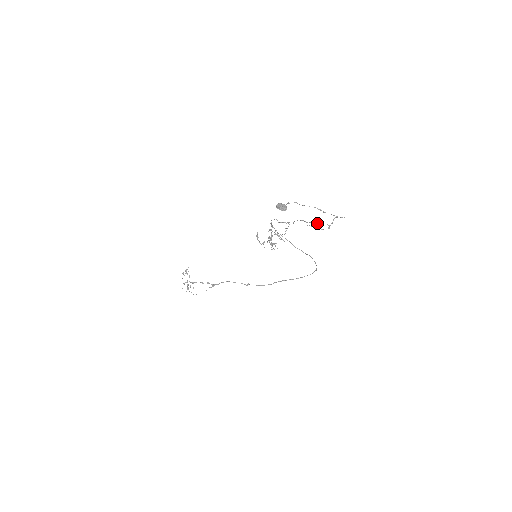
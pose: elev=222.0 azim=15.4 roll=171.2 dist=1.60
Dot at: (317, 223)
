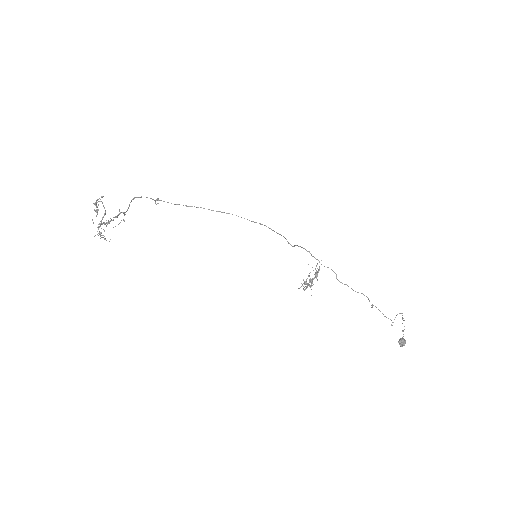
Dot at: occluded
